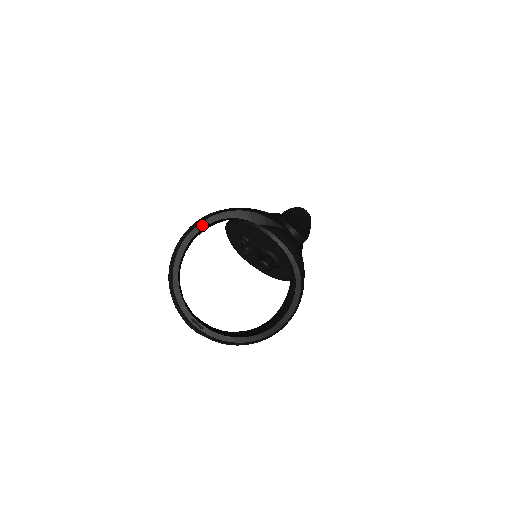
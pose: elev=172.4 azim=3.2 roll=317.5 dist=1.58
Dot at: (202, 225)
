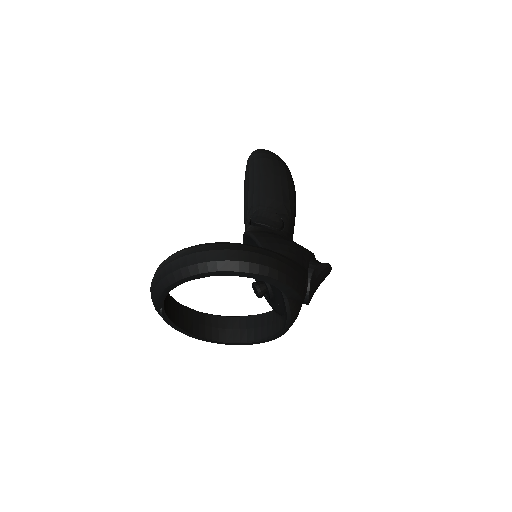
Dot at: (241, 274)
